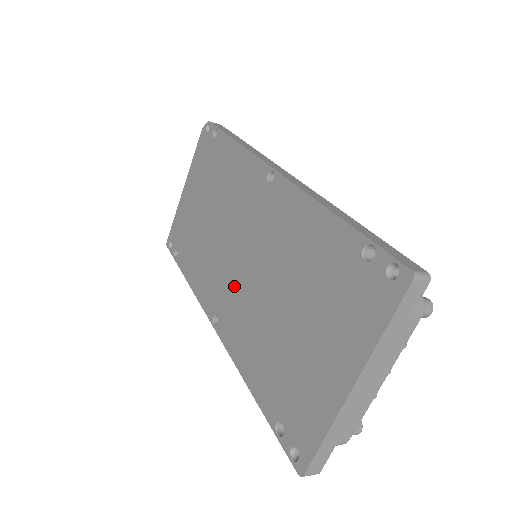
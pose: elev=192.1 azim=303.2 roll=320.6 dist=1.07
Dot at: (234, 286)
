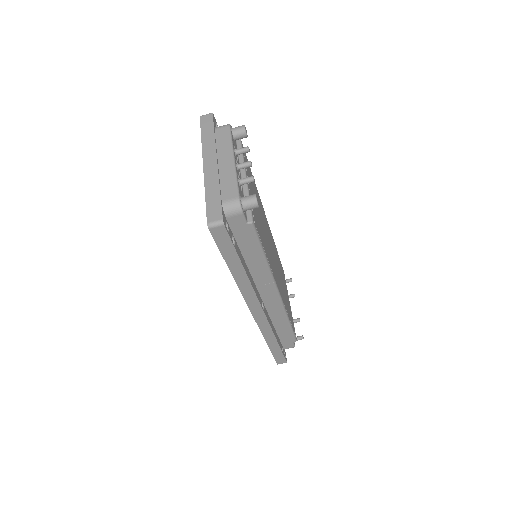
Dot at: occluded
